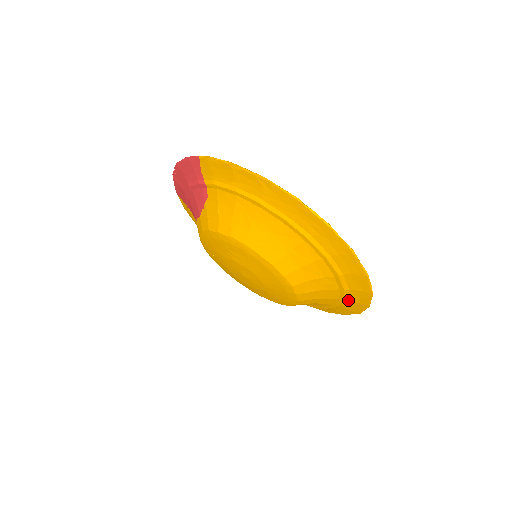
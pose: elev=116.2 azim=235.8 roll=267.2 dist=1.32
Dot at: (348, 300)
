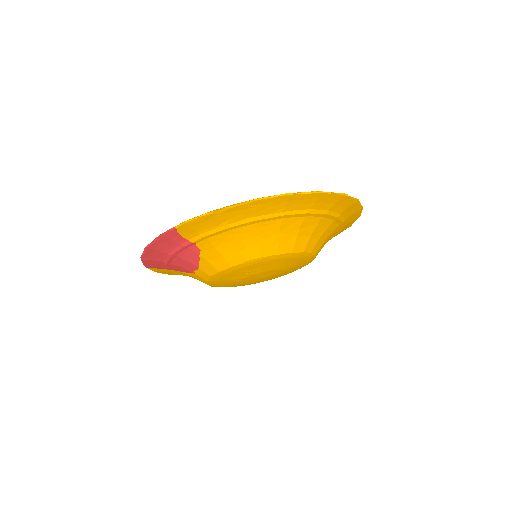
Dot at: (344, 226)
